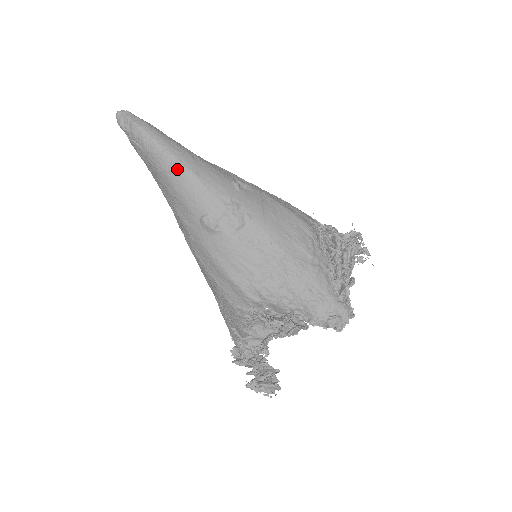
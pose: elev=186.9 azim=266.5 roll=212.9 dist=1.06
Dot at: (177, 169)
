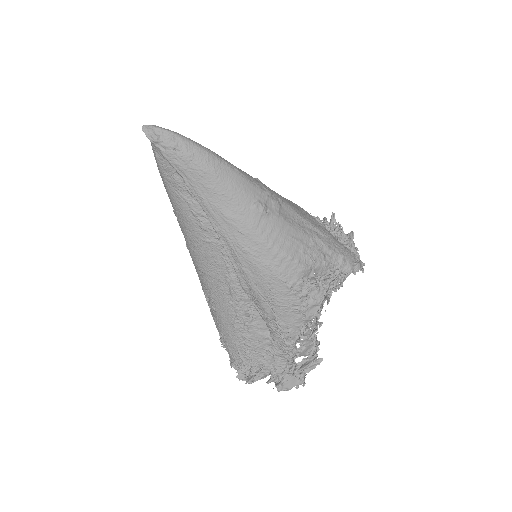
Dot at: (223, 166)
